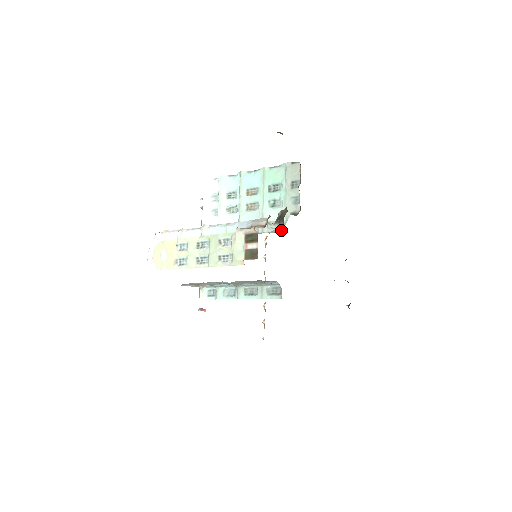
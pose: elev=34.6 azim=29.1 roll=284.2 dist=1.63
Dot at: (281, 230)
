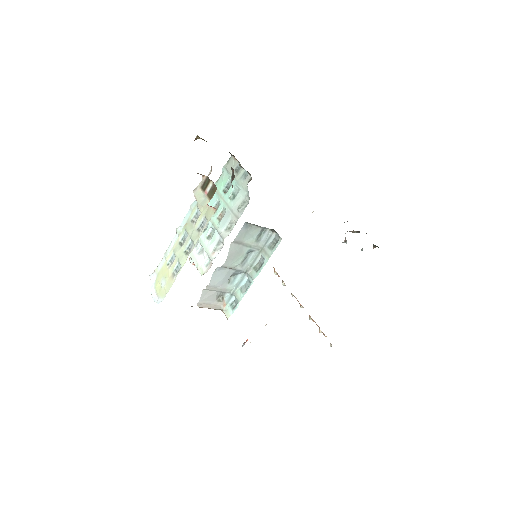
Dot at: (248, 201)
